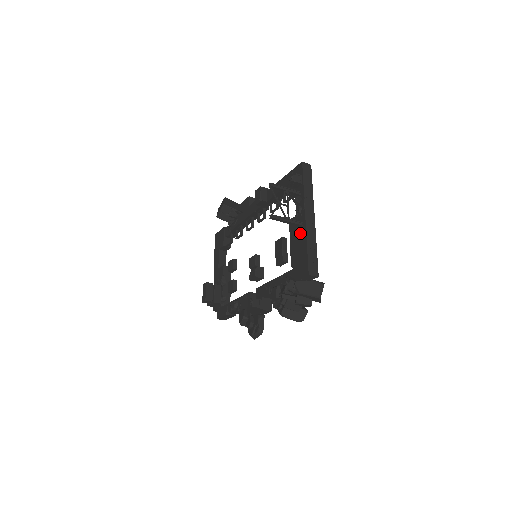
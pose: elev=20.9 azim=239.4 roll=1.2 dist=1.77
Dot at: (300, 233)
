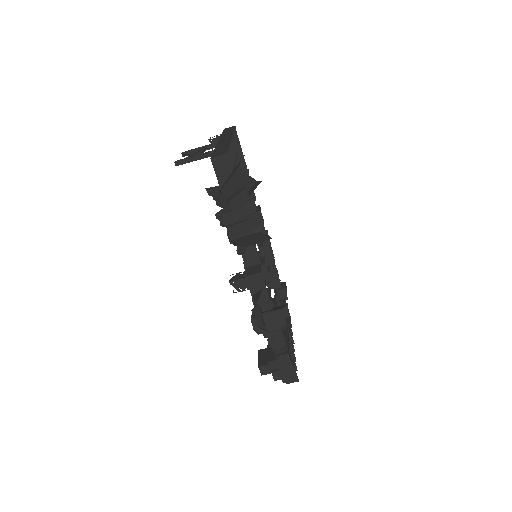
Dot at: occluded
